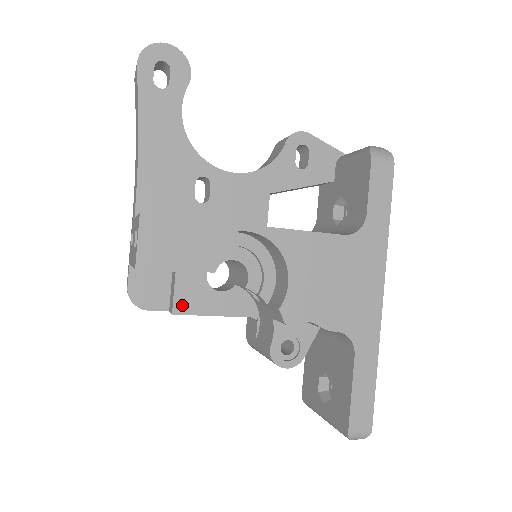
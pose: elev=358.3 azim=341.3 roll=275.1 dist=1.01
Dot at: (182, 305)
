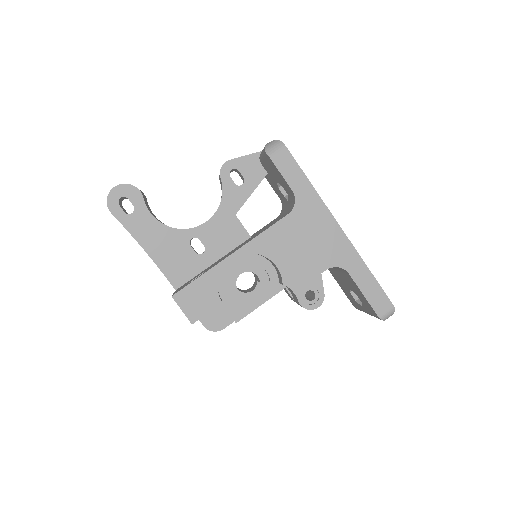
Dot at: (237, 314)
